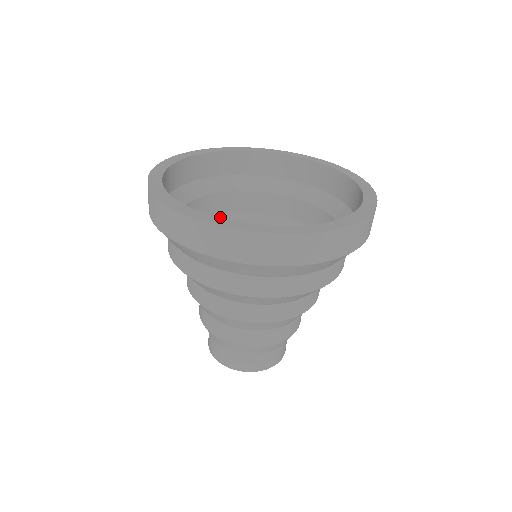
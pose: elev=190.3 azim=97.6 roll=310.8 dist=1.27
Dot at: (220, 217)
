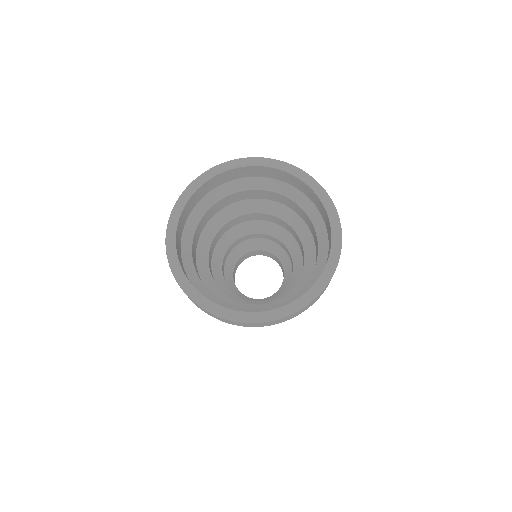
Dot at: (231, 206)
